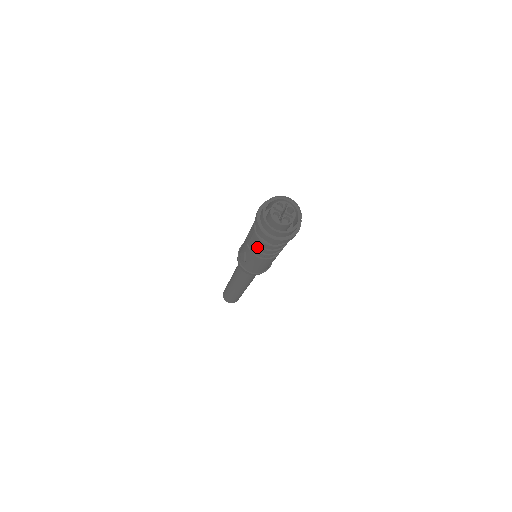
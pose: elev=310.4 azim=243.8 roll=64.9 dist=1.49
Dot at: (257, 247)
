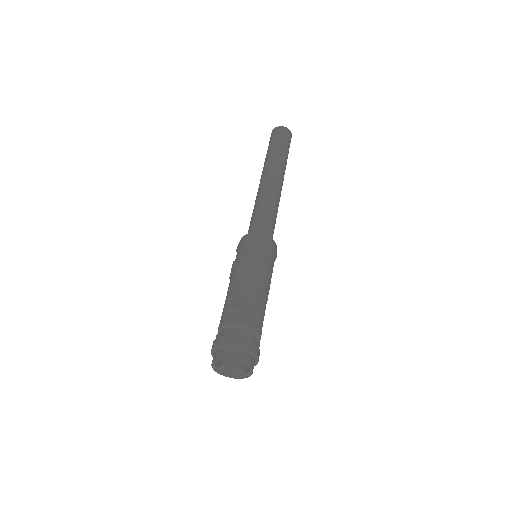
Dot at: occluded
